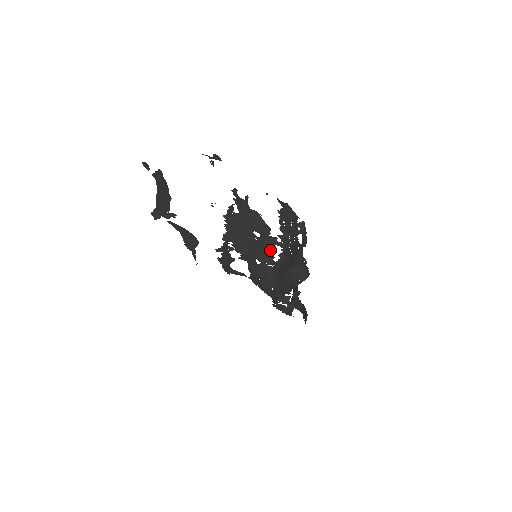
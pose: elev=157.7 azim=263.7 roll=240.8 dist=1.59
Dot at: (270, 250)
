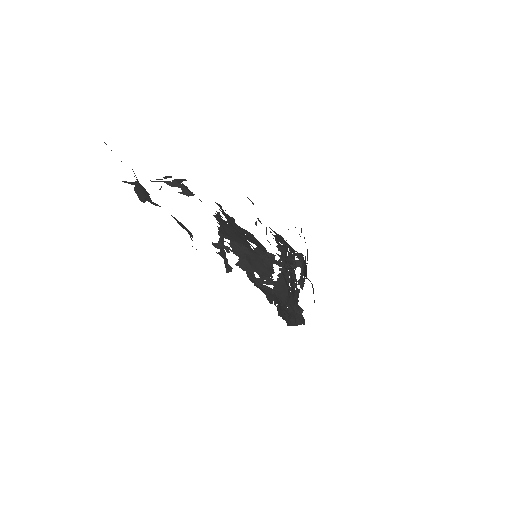
Dot at: (268, 268)
